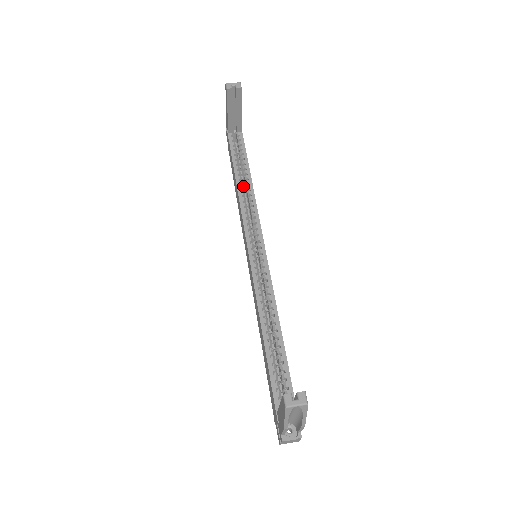
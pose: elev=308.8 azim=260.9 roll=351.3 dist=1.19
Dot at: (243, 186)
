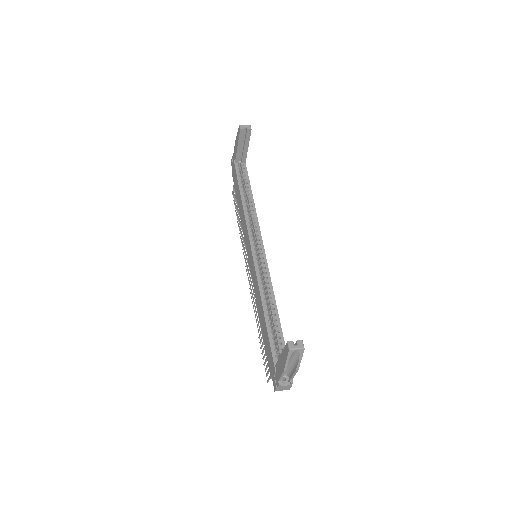
Dot at: occluded
